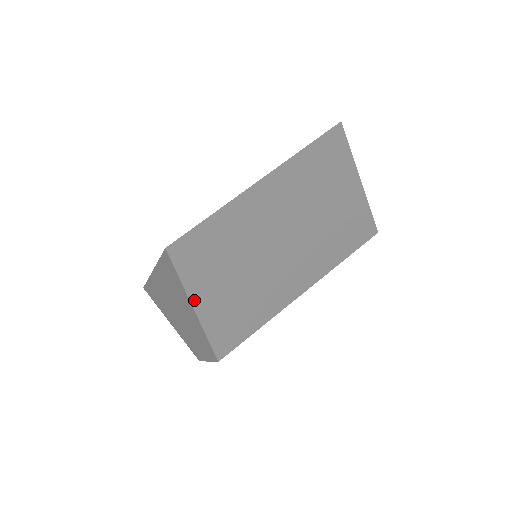
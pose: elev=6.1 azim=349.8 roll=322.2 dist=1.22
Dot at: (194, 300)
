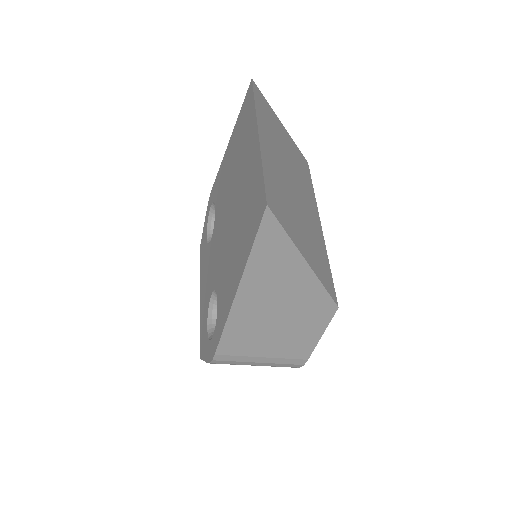
Dot at: (300, 250)
